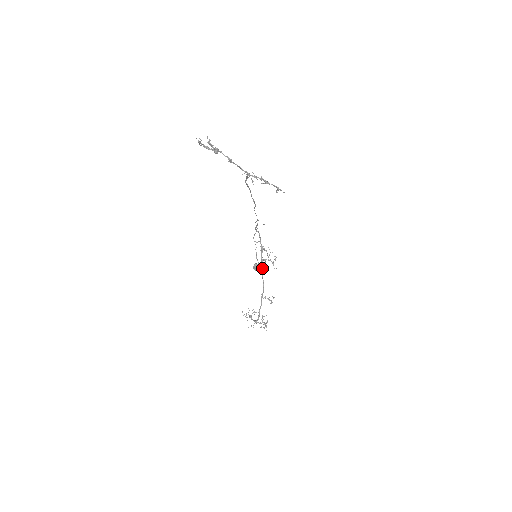
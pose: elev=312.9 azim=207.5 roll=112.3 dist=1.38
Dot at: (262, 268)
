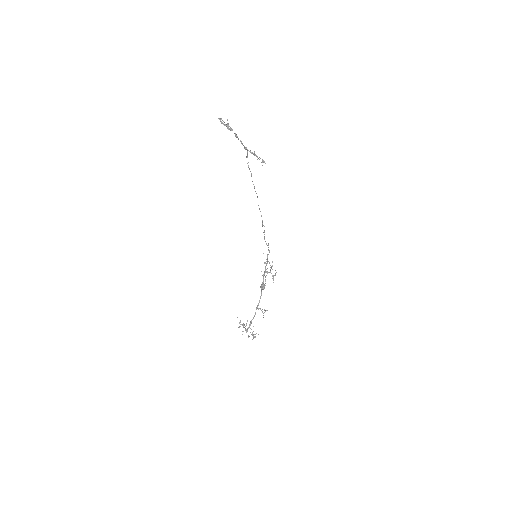
Dot at: (263, 279)
